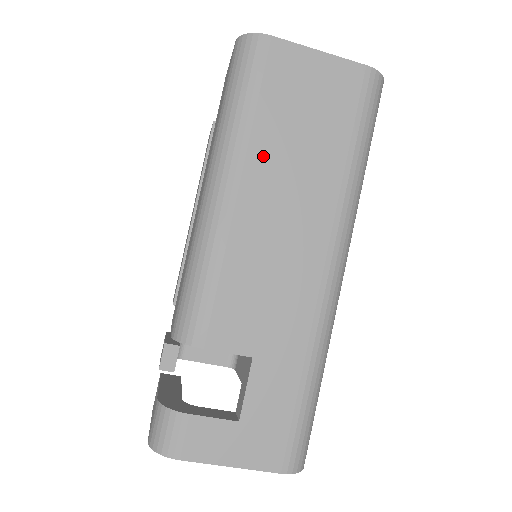
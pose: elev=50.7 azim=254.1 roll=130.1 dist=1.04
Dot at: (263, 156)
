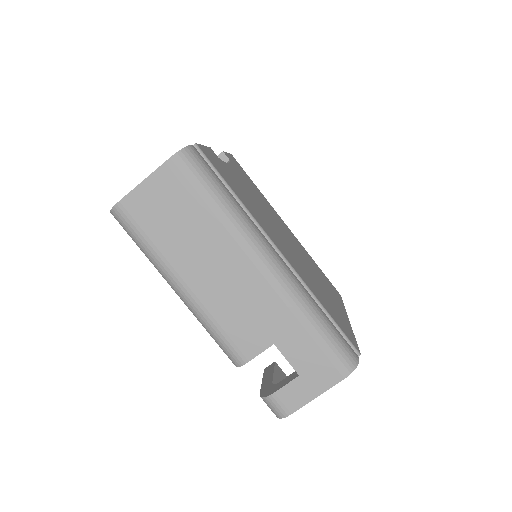
Dot at: (177, 256)
